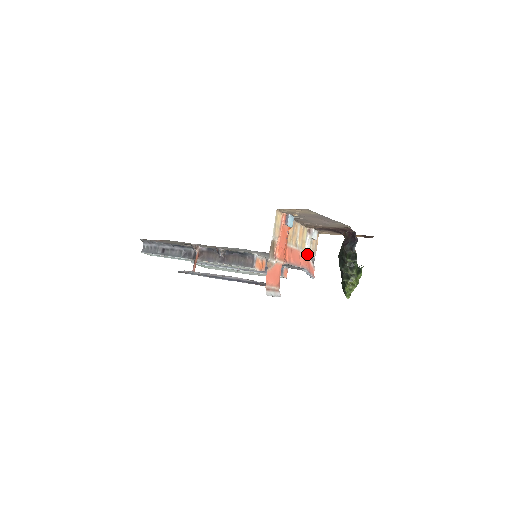
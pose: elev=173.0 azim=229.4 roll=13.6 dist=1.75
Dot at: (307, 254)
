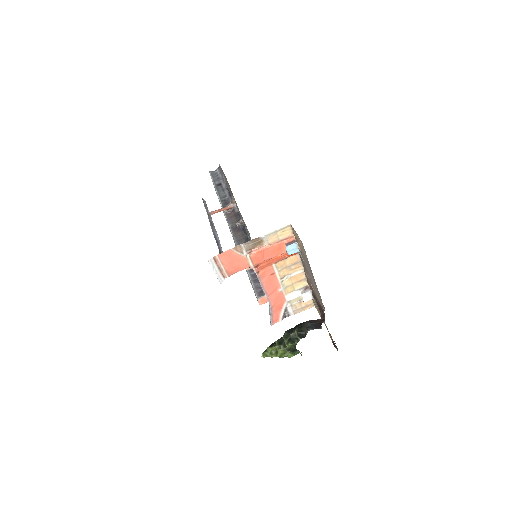
Dot at: (285, 300)
